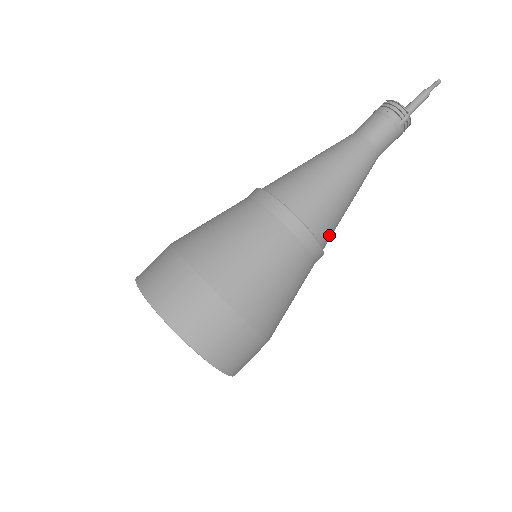
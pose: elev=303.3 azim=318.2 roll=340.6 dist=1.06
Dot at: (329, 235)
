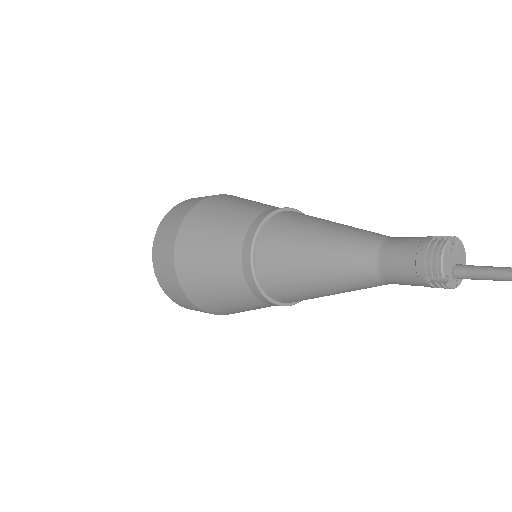
Dot at: (290, 299)
